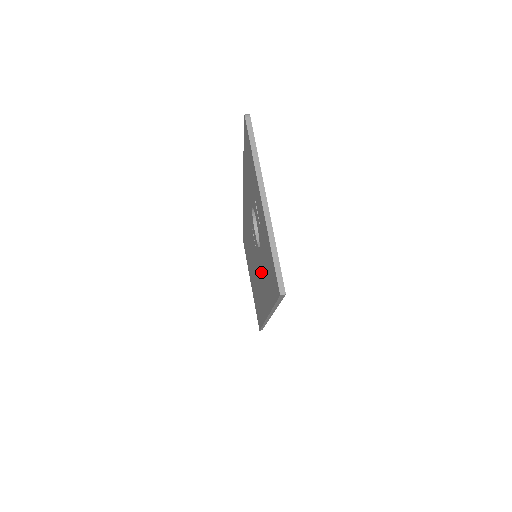
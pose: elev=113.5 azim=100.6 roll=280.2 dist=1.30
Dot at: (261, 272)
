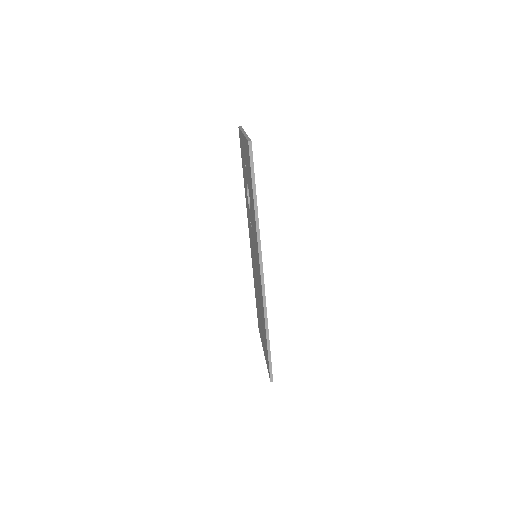
Dot at: (253, 226)
